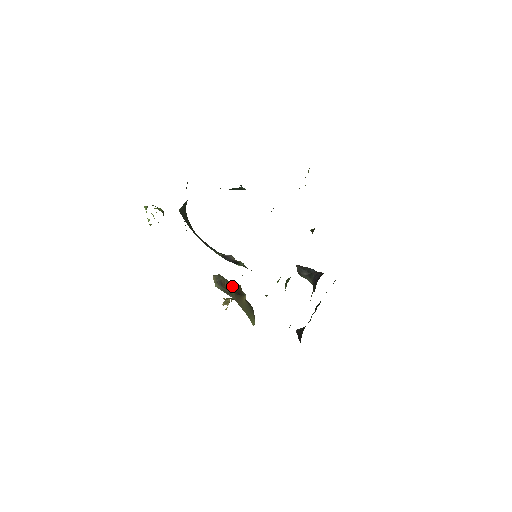
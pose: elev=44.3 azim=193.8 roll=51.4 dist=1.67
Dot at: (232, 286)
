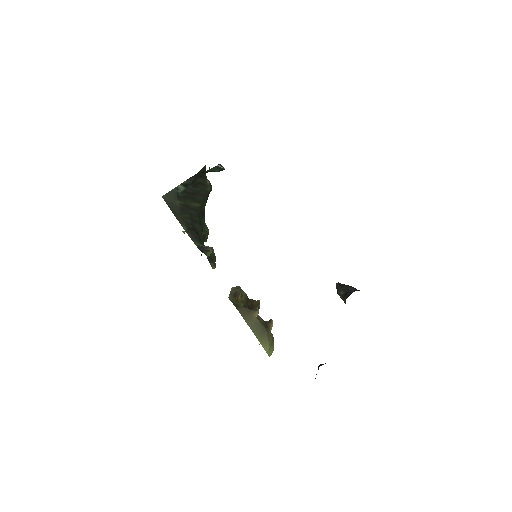
Dot at: (247, 299)
